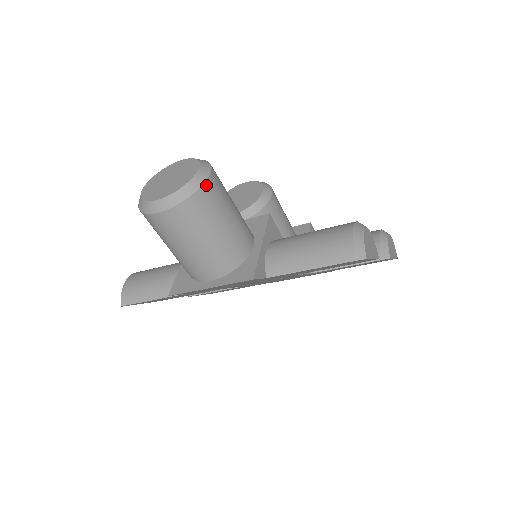
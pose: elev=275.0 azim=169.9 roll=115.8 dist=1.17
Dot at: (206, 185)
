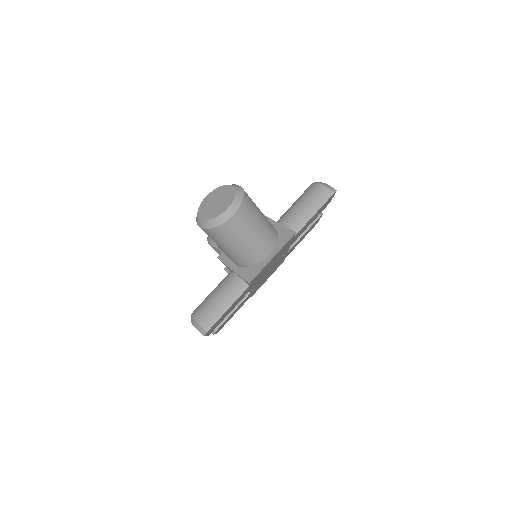
Dot at: occluded
